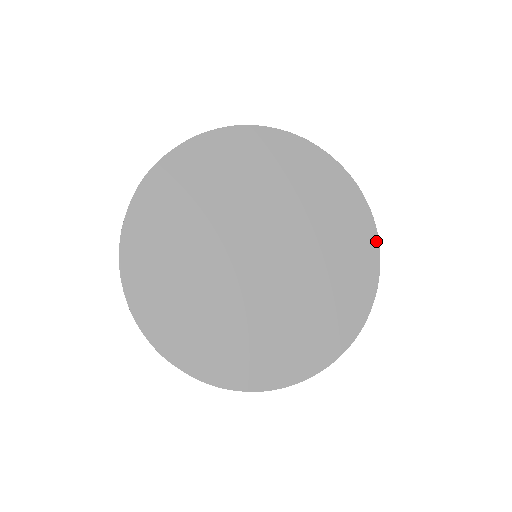
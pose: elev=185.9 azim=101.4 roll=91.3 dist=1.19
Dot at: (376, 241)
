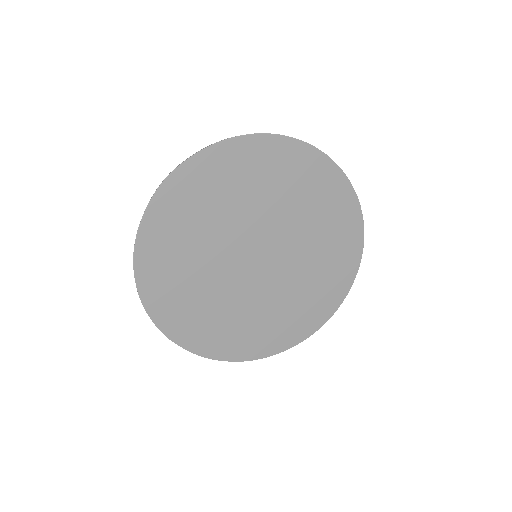
Dot at: (361, 249)
